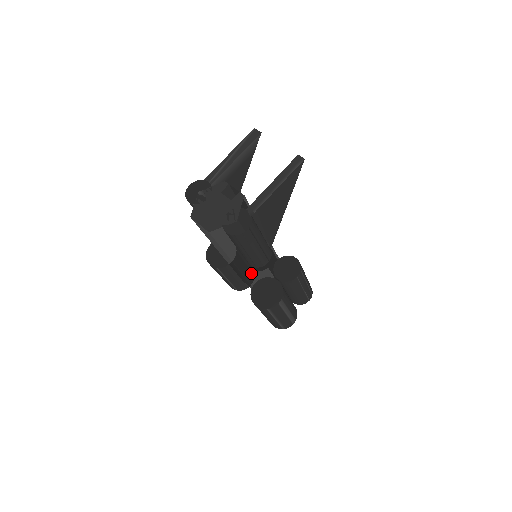
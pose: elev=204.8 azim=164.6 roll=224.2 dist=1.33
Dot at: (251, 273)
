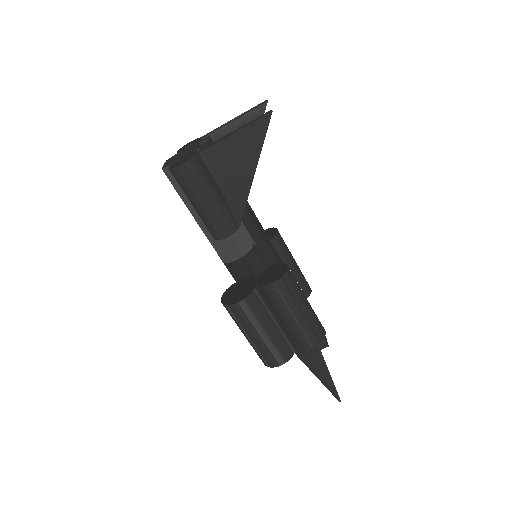
Dot at: (231, 262)
